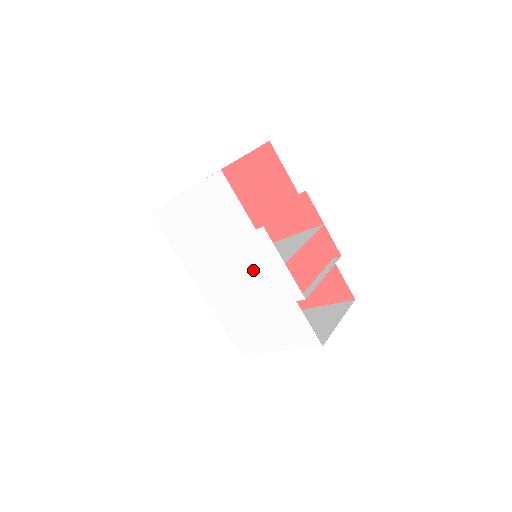
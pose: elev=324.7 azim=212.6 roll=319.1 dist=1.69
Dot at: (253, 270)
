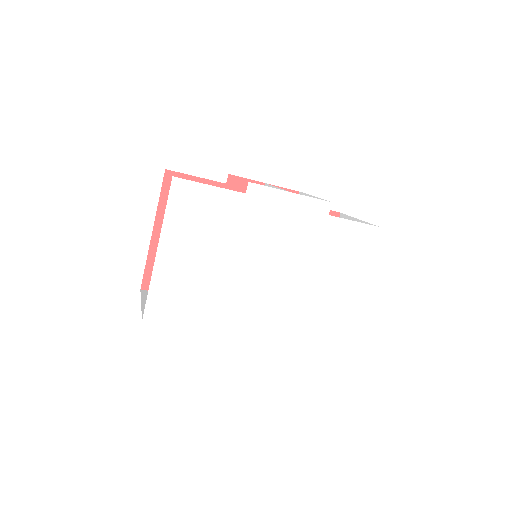
Dot at: (276, 237)
